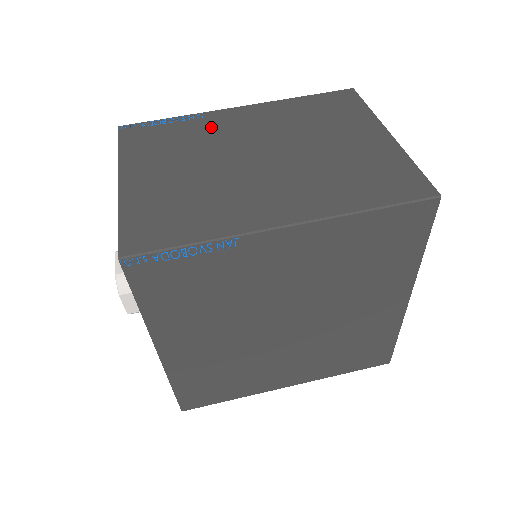
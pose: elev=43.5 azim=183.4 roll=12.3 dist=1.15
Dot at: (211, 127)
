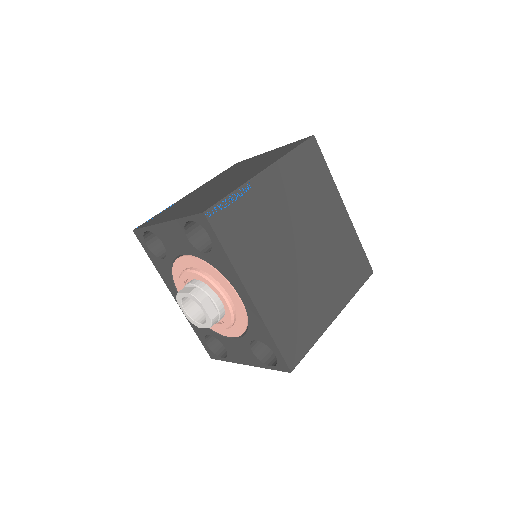
Dot at: (186, 199)
